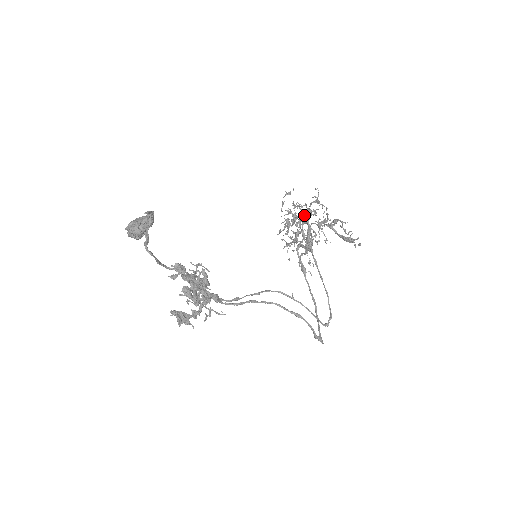
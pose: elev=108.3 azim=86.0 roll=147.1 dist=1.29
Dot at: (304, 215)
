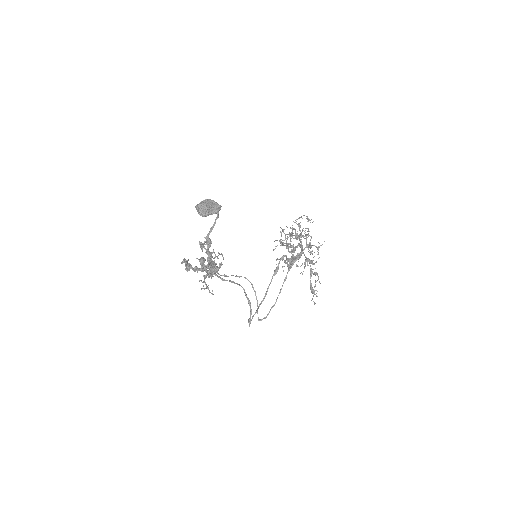
Dot at: occluded
